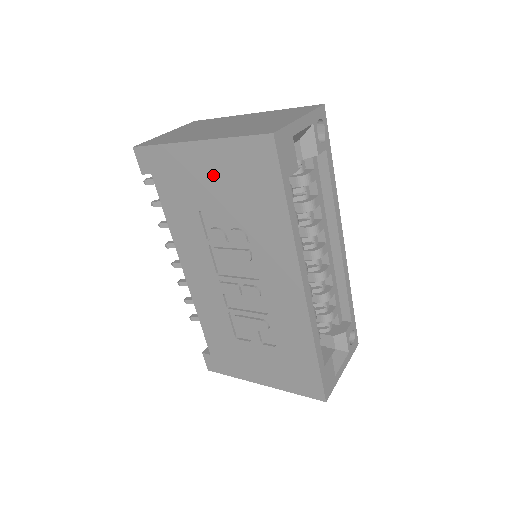
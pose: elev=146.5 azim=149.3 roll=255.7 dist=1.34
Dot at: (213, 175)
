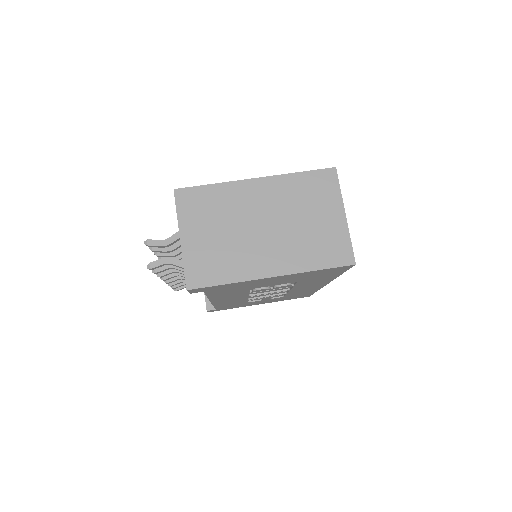
Dot at: occluded
